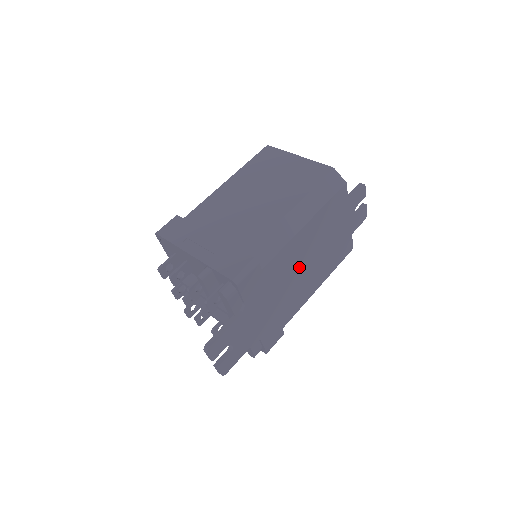
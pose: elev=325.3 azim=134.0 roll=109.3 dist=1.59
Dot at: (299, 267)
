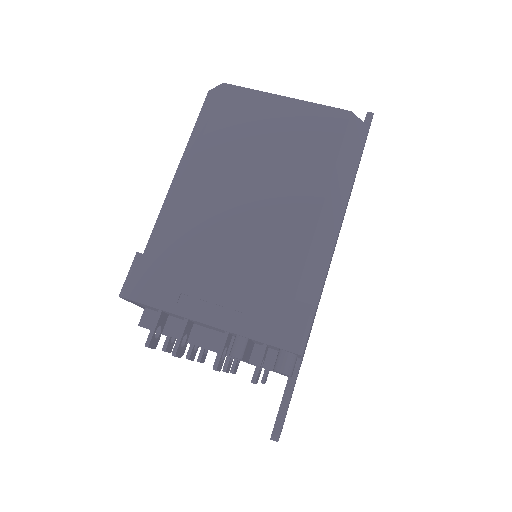
Dot at: occluded
